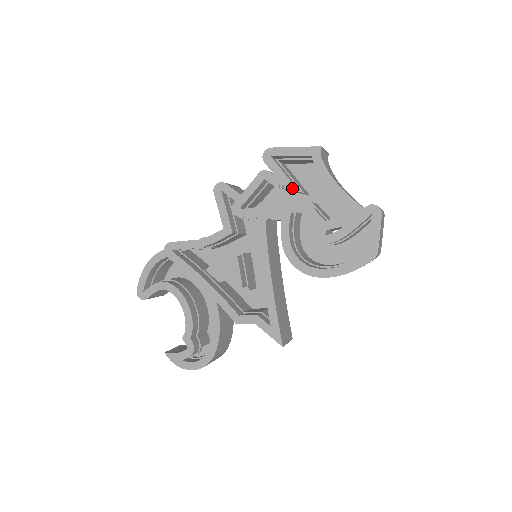
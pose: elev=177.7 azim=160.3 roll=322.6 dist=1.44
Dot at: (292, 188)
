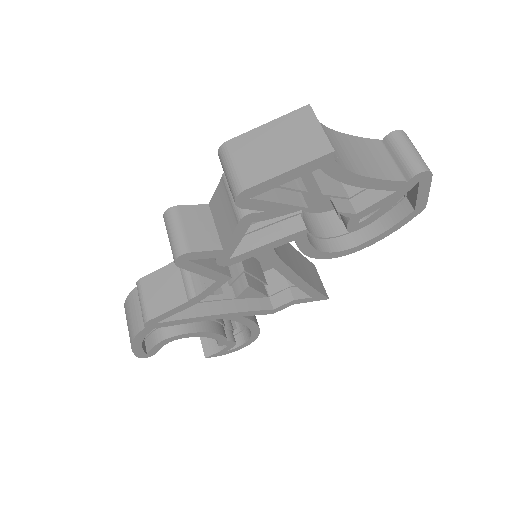
Dot at: occluded
